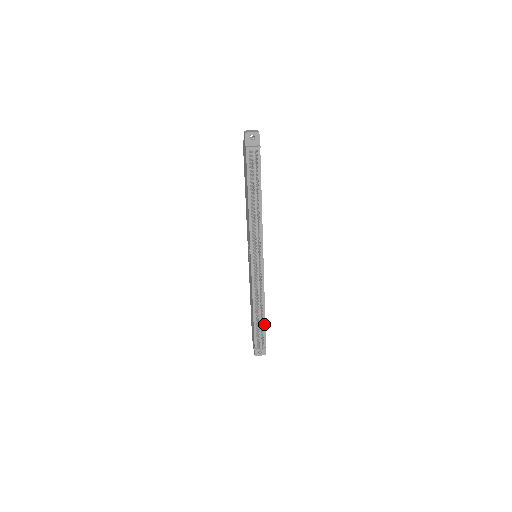
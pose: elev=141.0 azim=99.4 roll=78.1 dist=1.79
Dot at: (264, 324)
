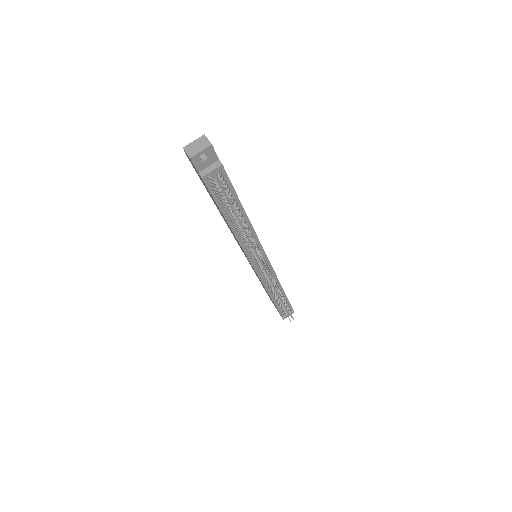
Dot at: (286, 299)
